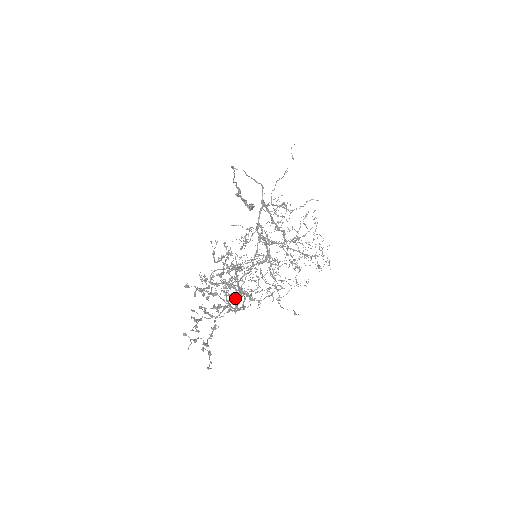
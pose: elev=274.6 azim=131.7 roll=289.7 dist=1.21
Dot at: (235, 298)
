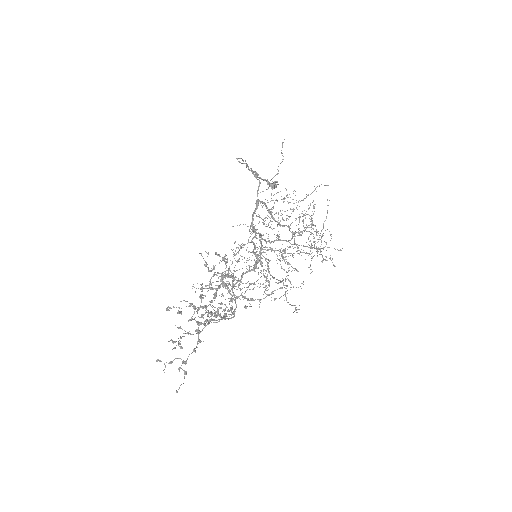
Dot at: (232, 302)
